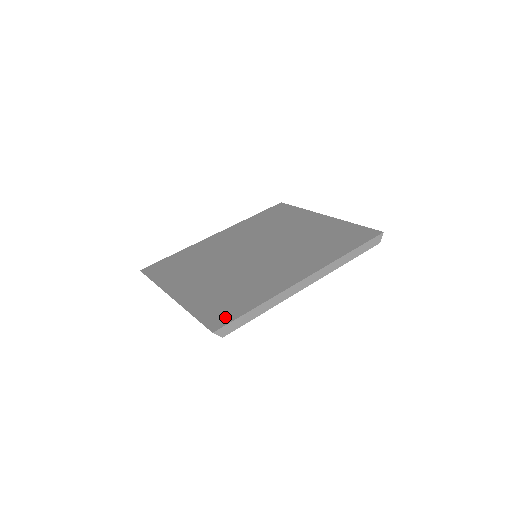
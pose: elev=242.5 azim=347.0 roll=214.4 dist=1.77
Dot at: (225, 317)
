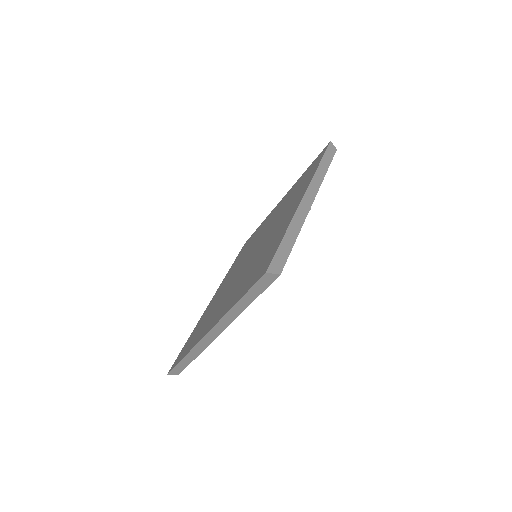
Dot at: (266, 263)
